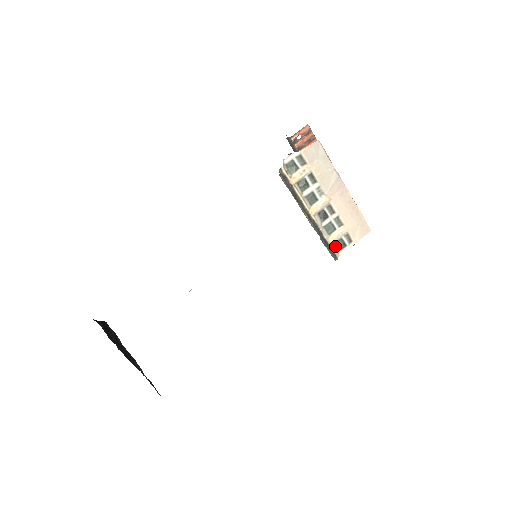
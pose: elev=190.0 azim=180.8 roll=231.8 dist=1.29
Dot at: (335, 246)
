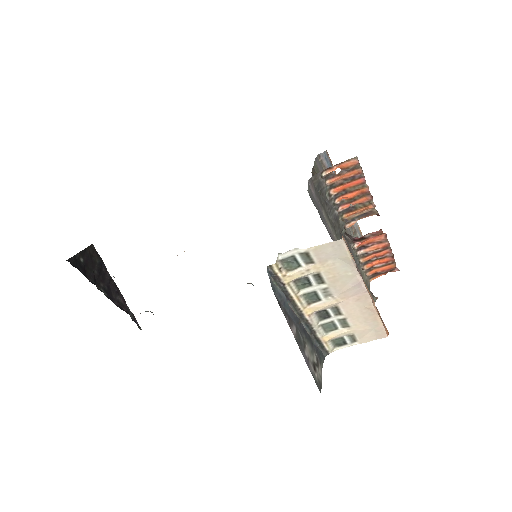
Dot at: (331, 343)
